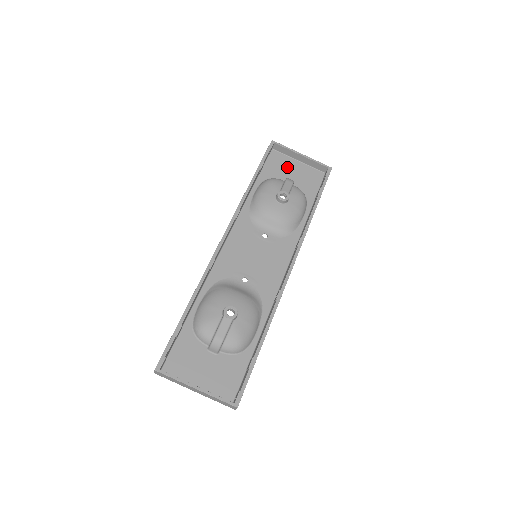
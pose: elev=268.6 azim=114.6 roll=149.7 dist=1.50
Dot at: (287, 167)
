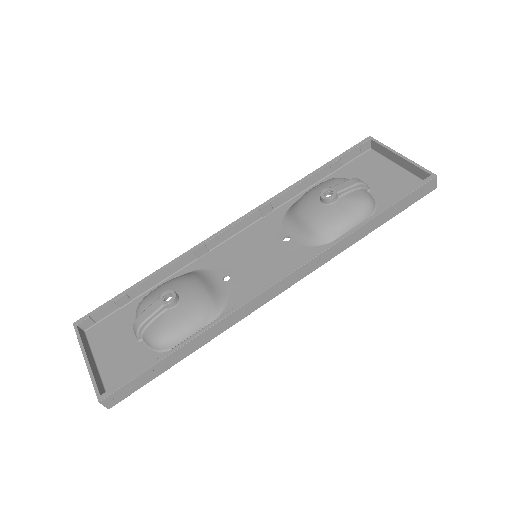
Dot at: (376, 170)
